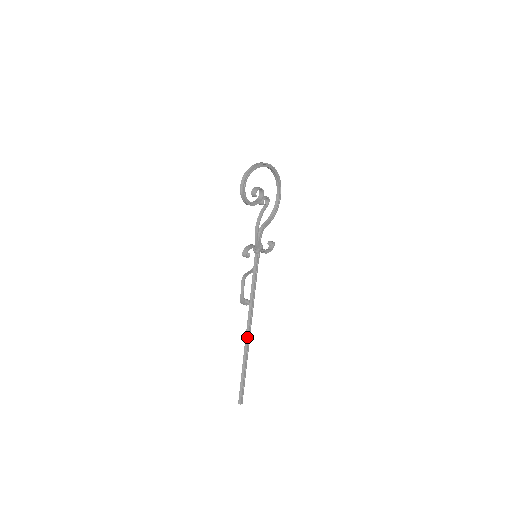
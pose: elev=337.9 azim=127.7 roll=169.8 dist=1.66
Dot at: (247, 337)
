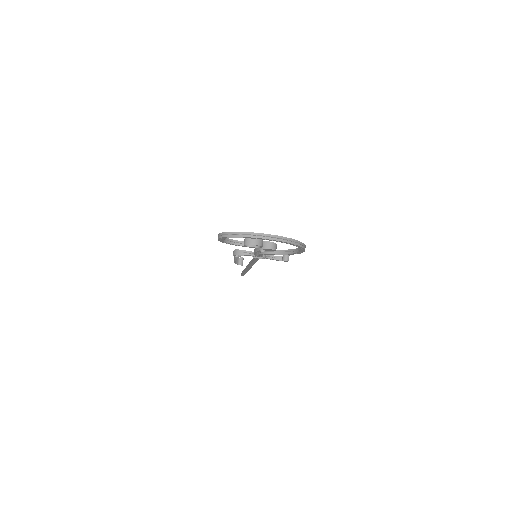
Dot at: (246, 268)
